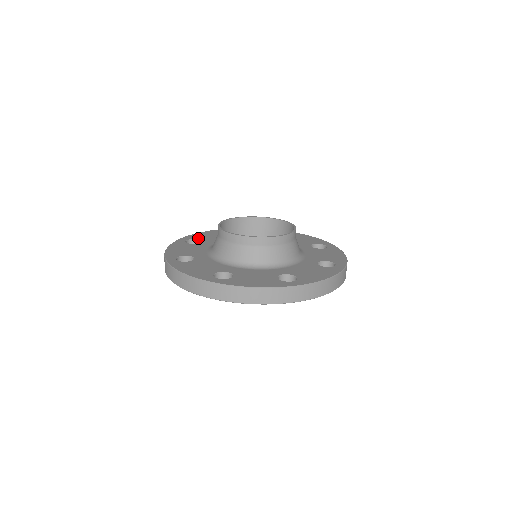
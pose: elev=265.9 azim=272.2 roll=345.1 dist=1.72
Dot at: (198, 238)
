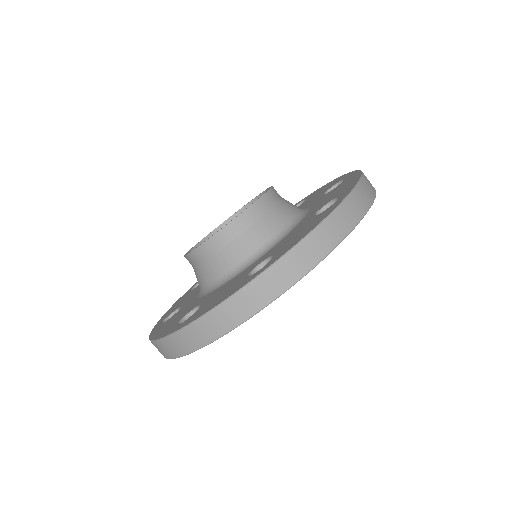
Dot at: occluded
